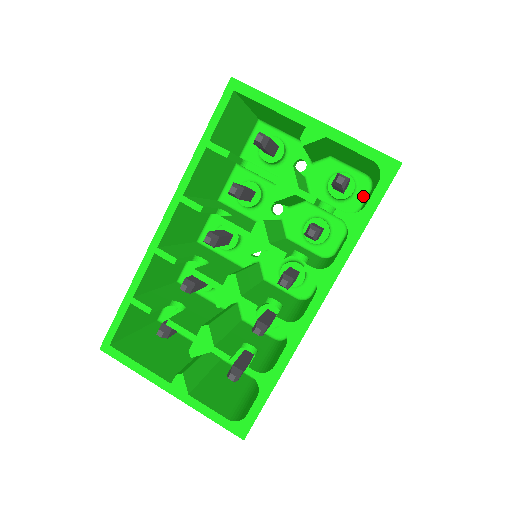
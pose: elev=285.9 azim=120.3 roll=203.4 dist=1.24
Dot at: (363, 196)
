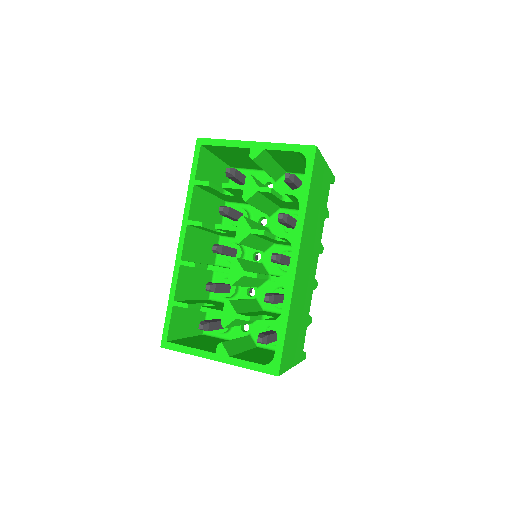
Dot at: occluded
